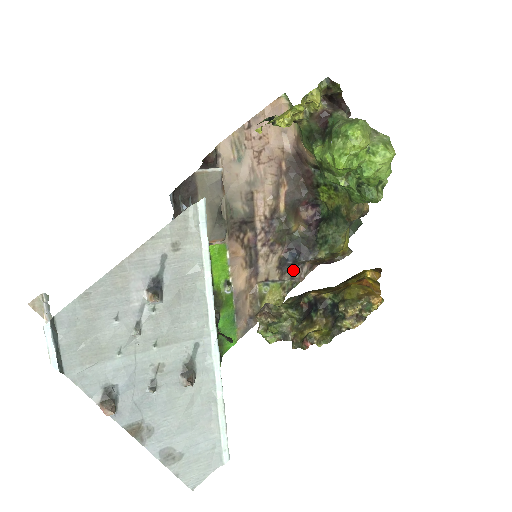
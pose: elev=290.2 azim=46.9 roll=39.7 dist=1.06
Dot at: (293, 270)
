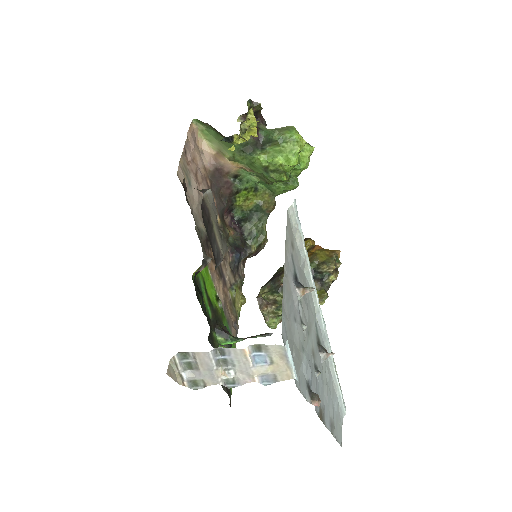
Dot at: (238, 270)
